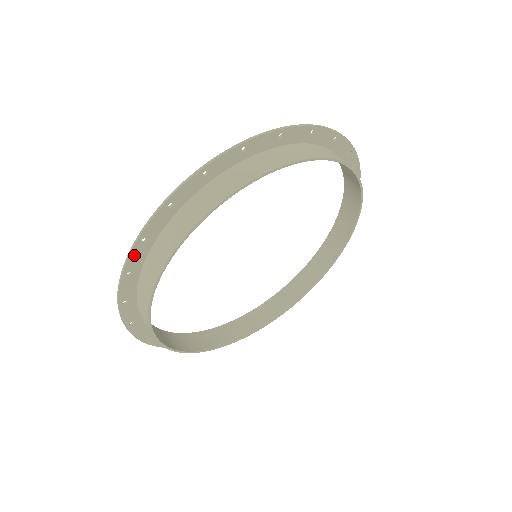
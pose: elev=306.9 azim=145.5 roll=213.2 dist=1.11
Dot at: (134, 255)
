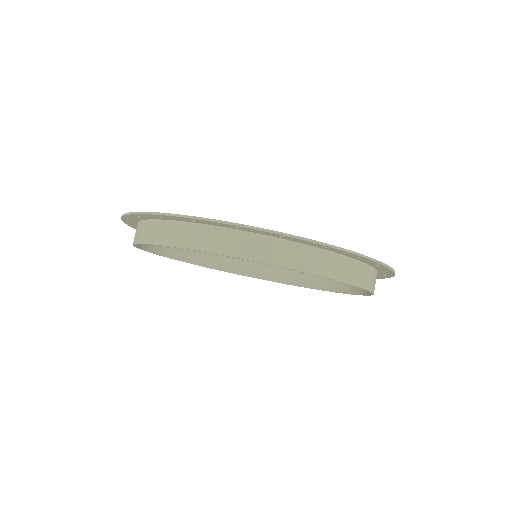
Dot at: (263, 231)
